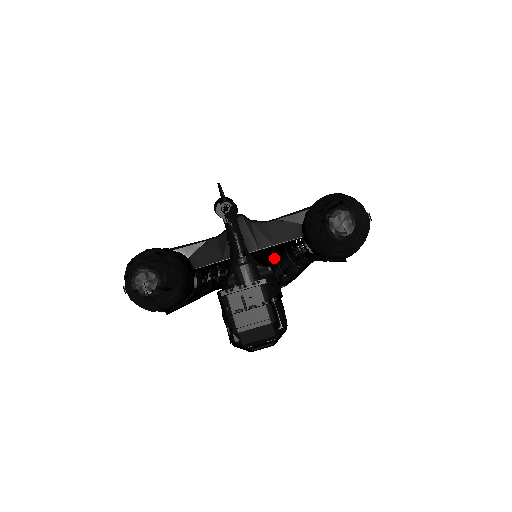
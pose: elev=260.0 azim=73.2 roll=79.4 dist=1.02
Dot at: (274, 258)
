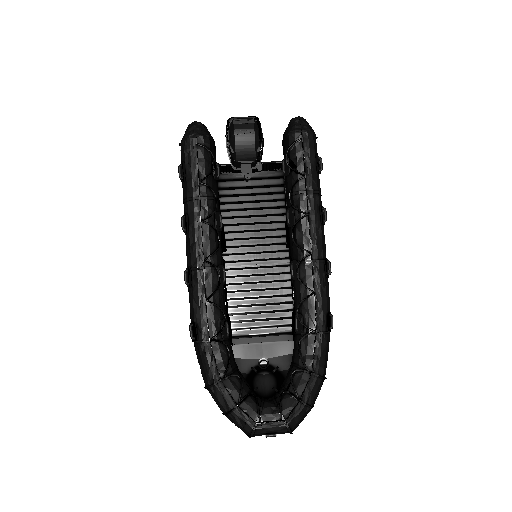
Dot at: occluded
